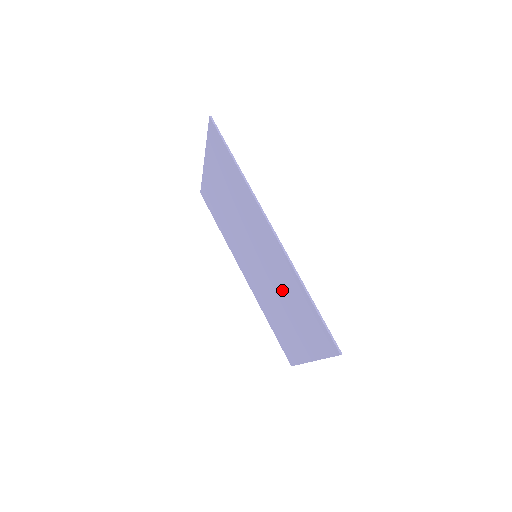
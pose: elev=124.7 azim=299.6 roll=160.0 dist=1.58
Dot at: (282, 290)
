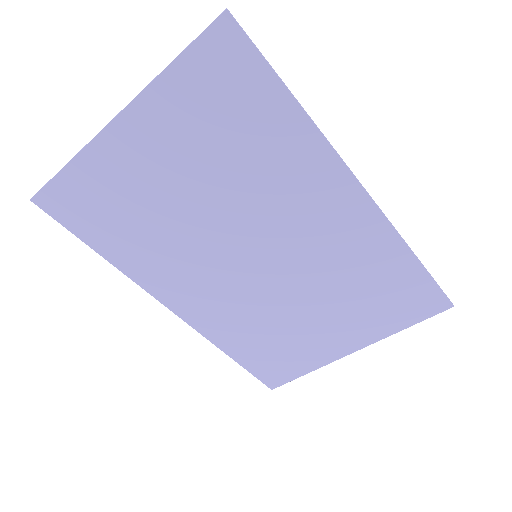
Dot at: (329, 280)
